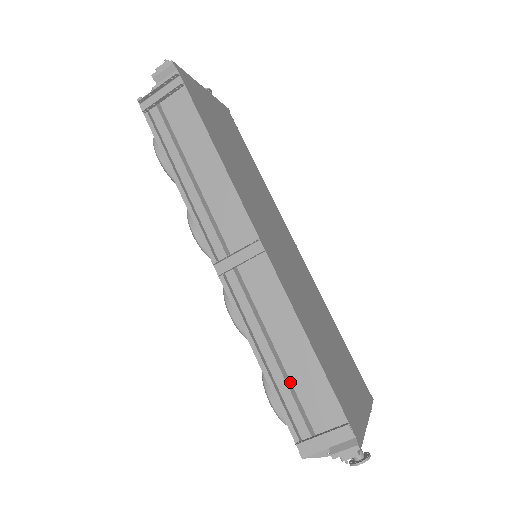
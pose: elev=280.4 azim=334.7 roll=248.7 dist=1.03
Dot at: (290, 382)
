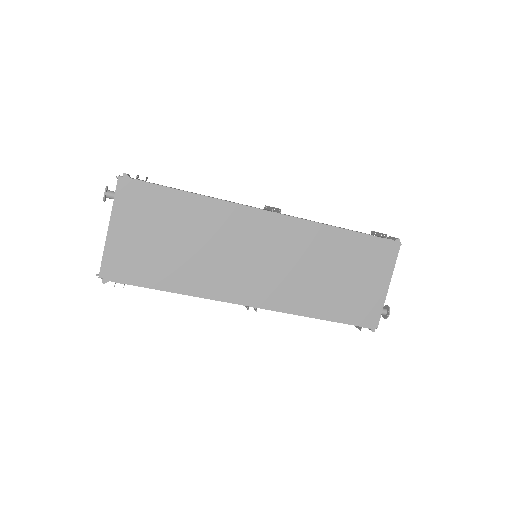
Dot at: occluded
